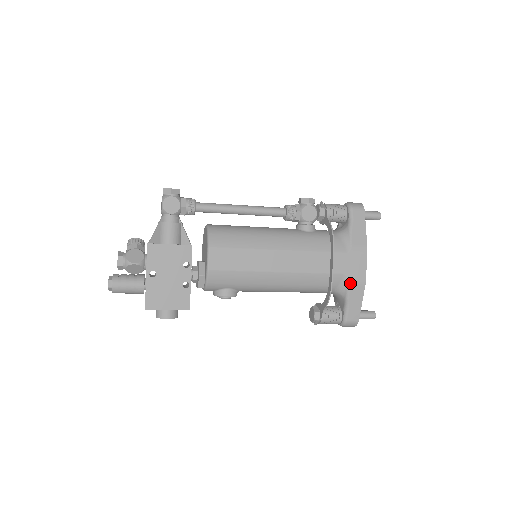
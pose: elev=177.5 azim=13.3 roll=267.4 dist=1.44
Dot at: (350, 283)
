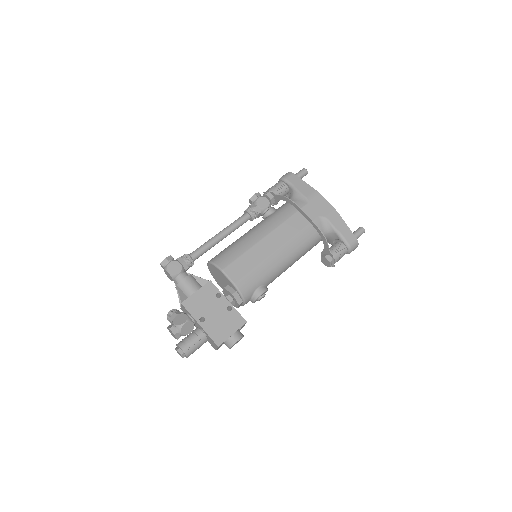
Dot at: (328, 219)
